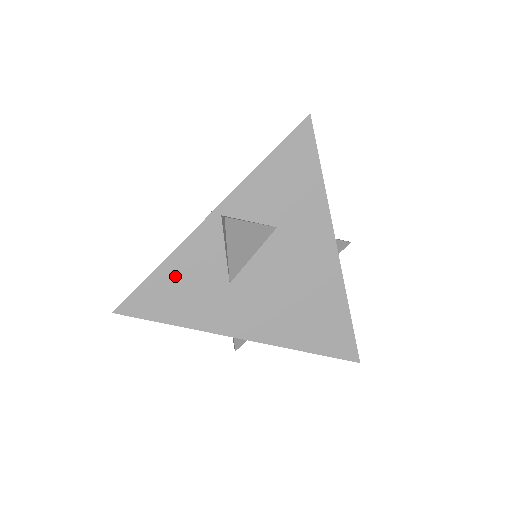
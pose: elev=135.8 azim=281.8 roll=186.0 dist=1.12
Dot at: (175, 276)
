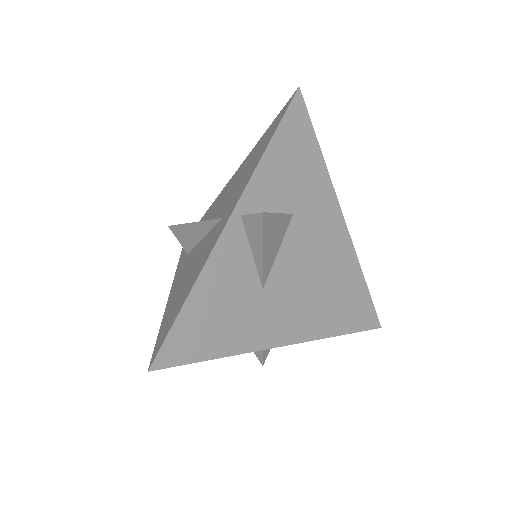
Dot at: (208, 300)
